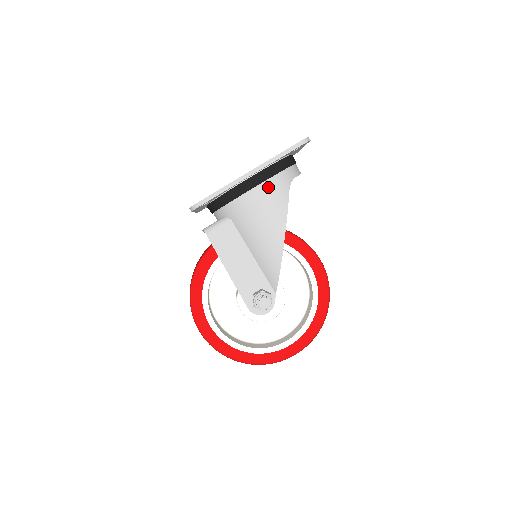
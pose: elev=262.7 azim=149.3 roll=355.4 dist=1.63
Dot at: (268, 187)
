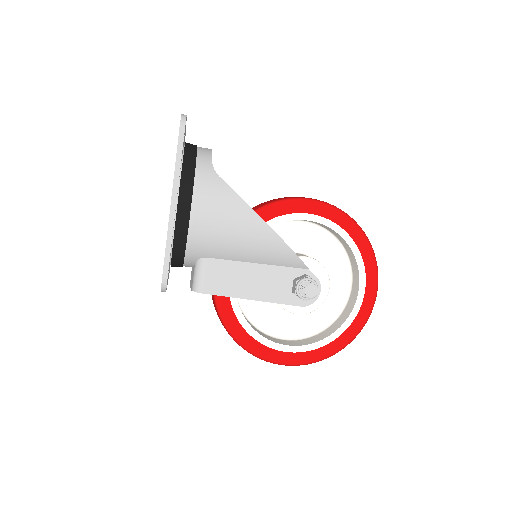
Dot at: (201, 198)
